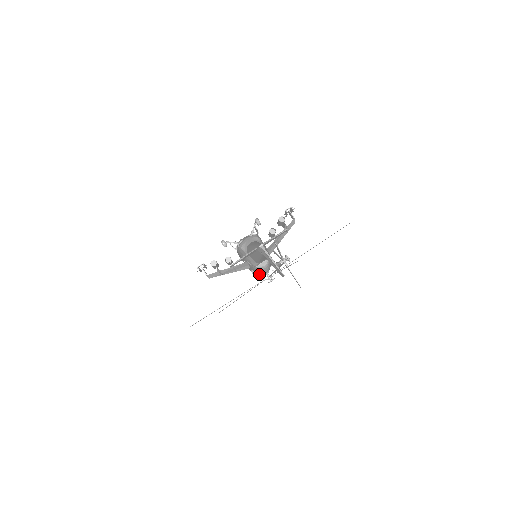
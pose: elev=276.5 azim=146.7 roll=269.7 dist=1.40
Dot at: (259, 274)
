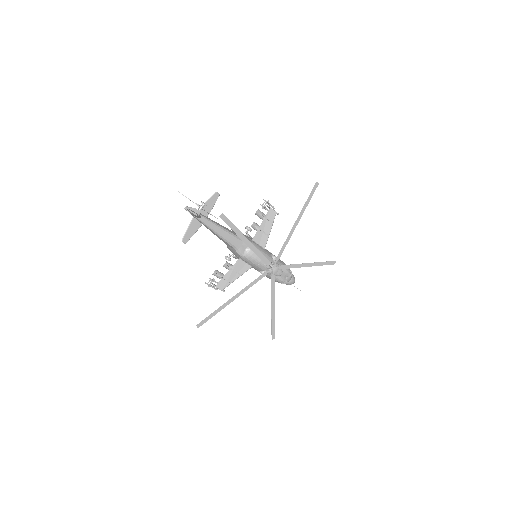
Dot at: (269, 273)
